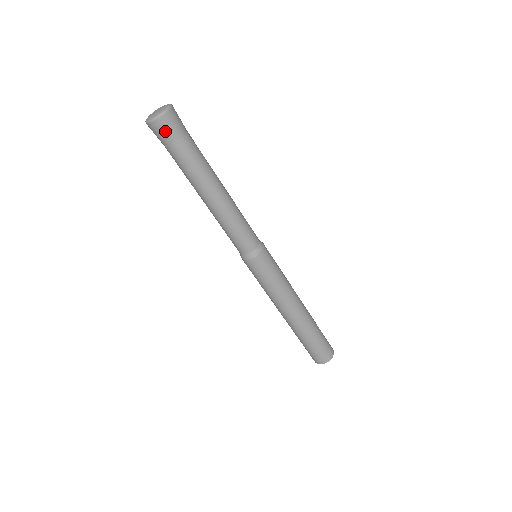
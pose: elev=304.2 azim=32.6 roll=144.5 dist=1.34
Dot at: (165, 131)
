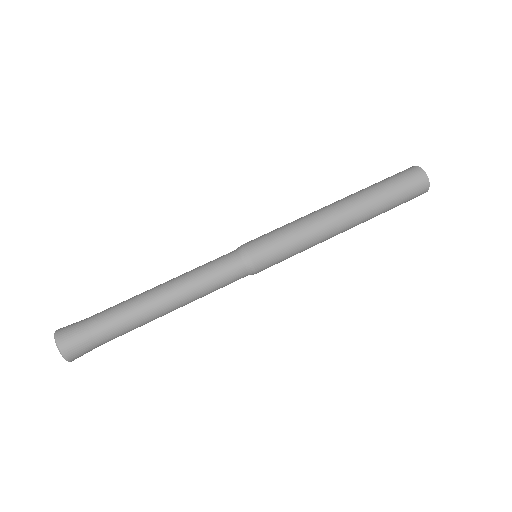
Dot at: (82, 351)
